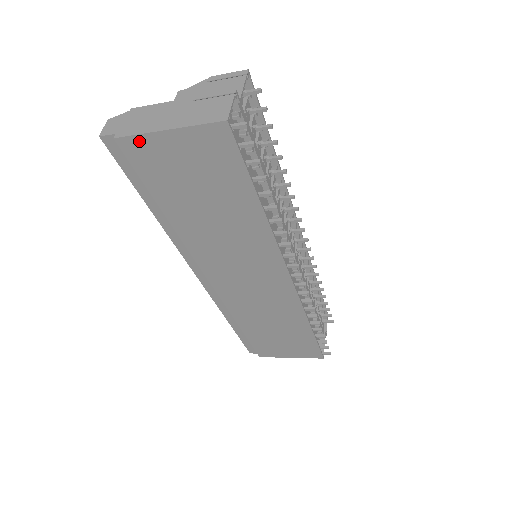
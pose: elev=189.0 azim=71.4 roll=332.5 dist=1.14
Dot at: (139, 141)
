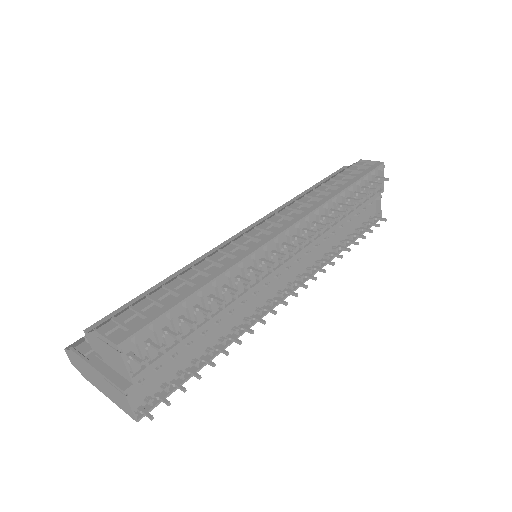
Dot at: occluded
